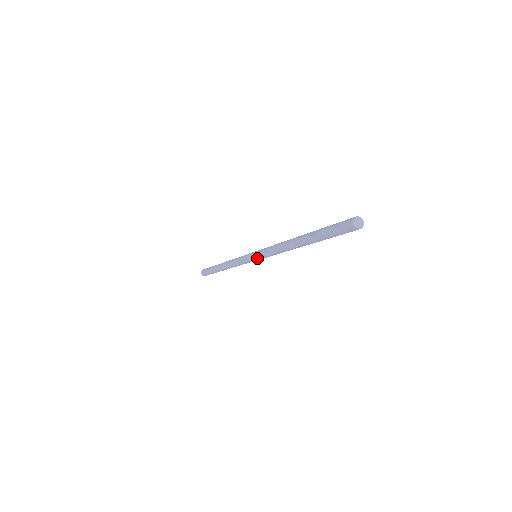
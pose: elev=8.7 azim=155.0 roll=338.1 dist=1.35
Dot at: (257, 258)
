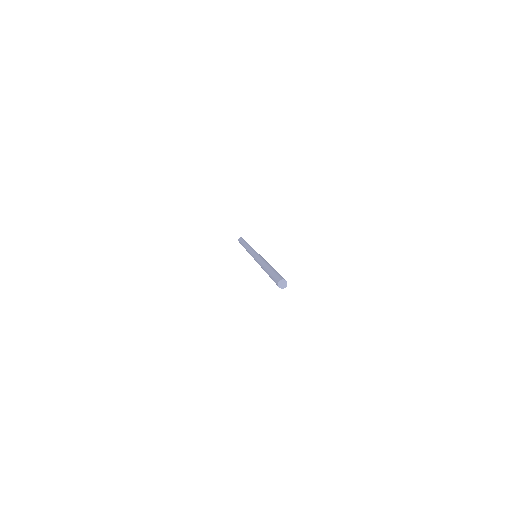
Dot at: (254, 259)
